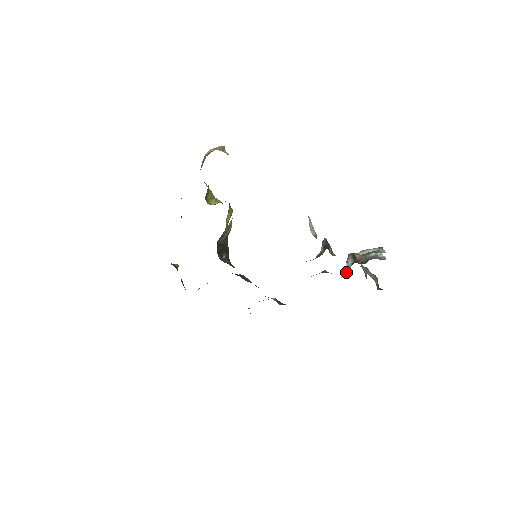
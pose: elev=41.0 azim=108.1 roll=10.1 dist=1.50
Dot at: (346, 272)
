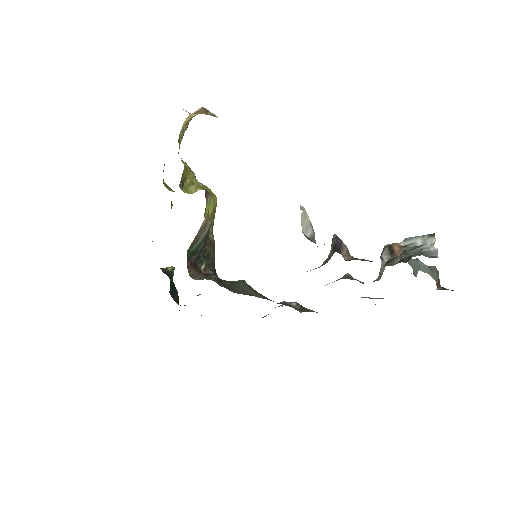
Dot at: (380, 274)
